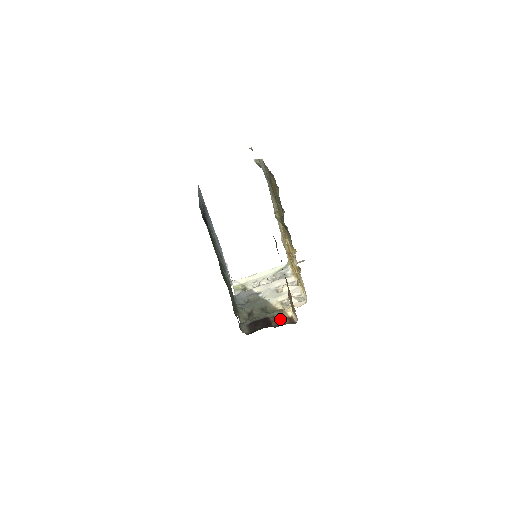
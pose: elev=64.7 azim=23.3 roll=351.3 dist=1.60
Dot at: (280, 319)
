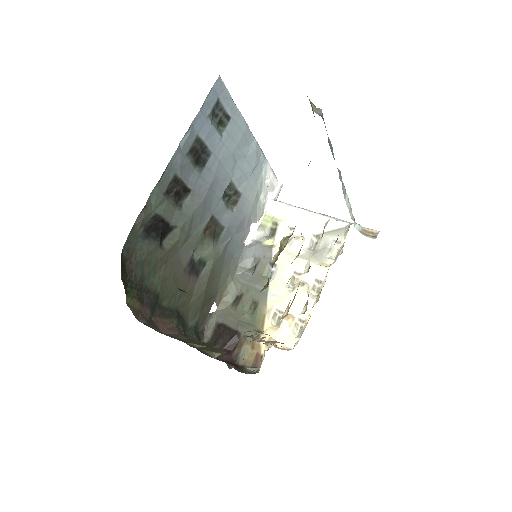
Dot at: (247, 350)
